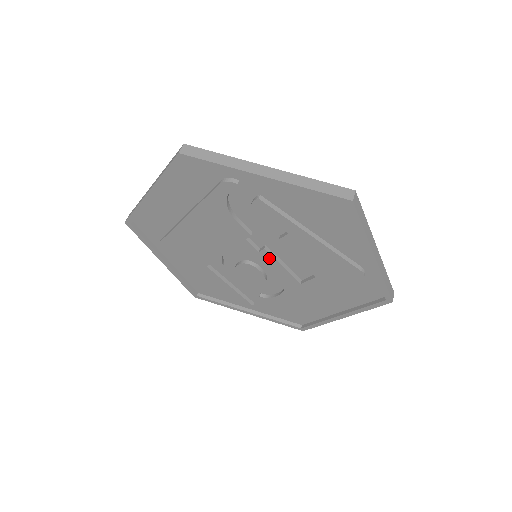
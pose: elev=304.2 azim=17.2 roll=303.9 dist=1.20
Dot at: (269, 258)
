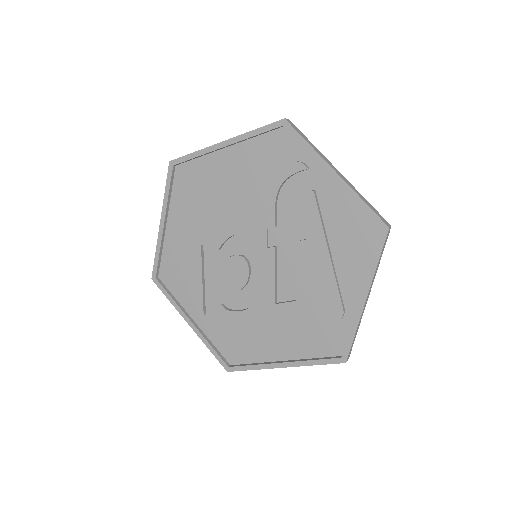
Dot at: (270, 259)
